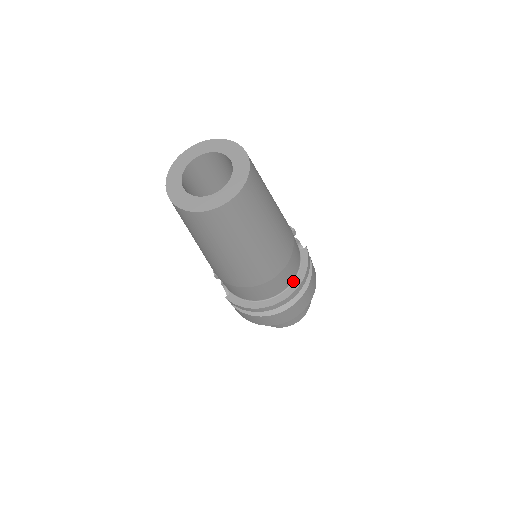
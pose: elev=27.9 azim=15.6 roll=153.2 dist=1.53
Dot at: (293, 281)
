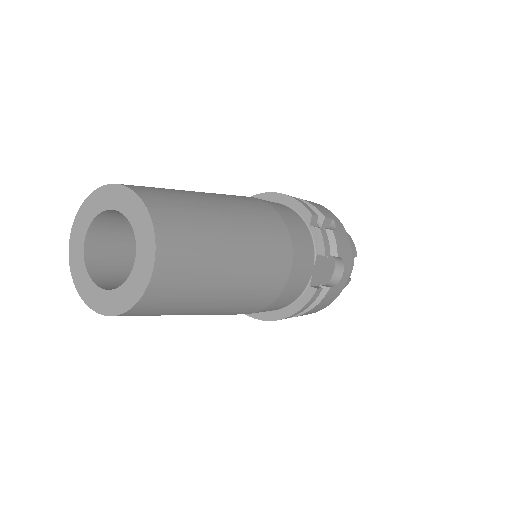
Dot at: (275, 310)
